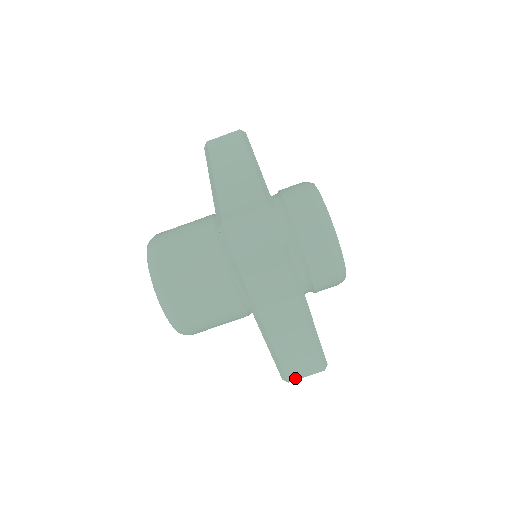
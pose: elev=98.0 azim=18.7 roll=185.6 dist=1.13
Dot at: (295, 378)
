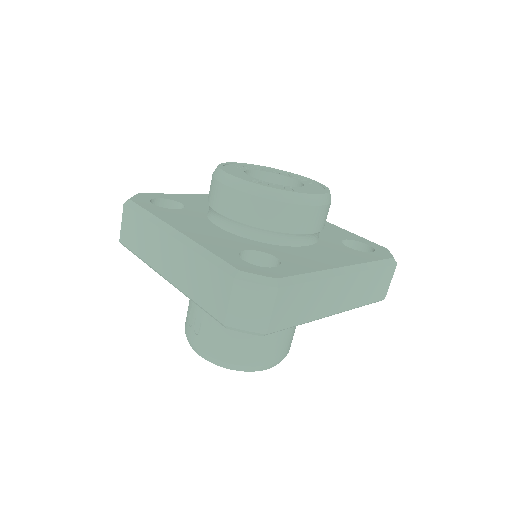
Dot at: (385, 292)
